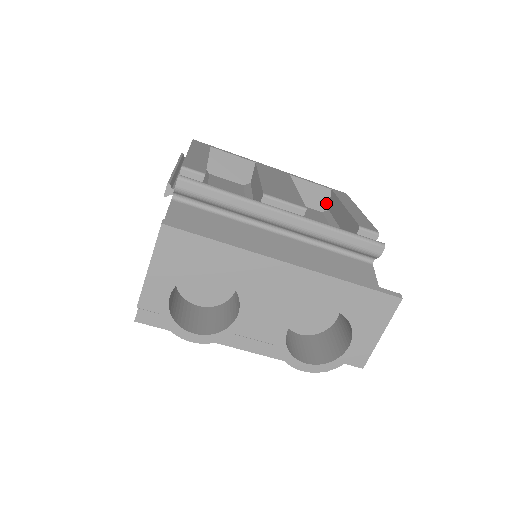
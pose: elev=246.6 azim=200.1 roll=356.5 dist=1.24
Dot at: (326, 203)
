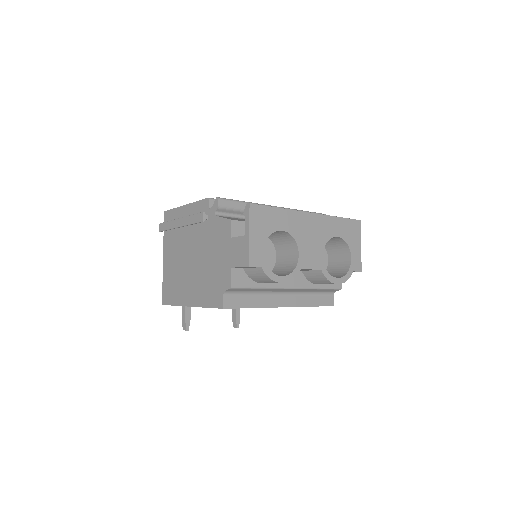
Dot at: occluded
